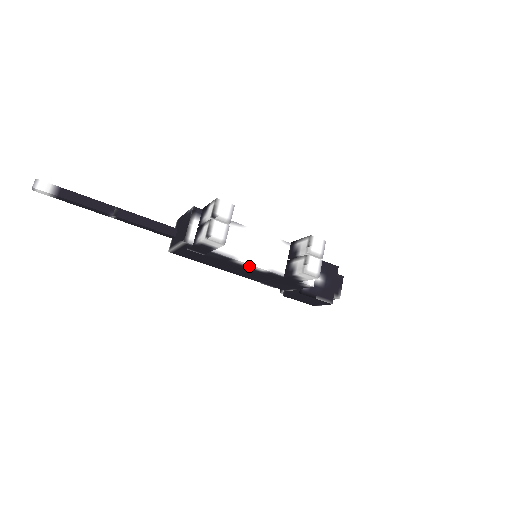
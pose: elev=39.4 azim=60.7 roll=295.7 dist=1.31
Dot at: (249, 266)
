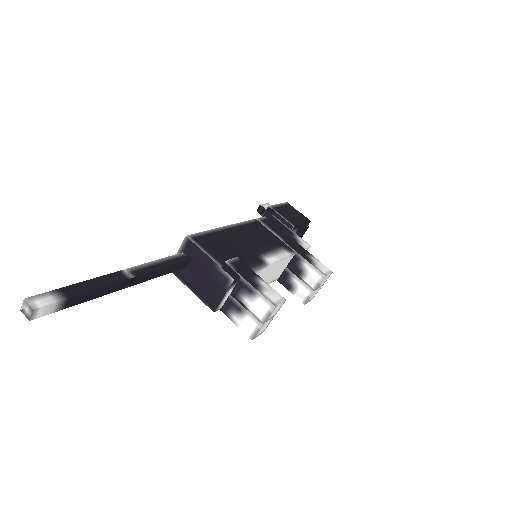
Dot at: occluded
